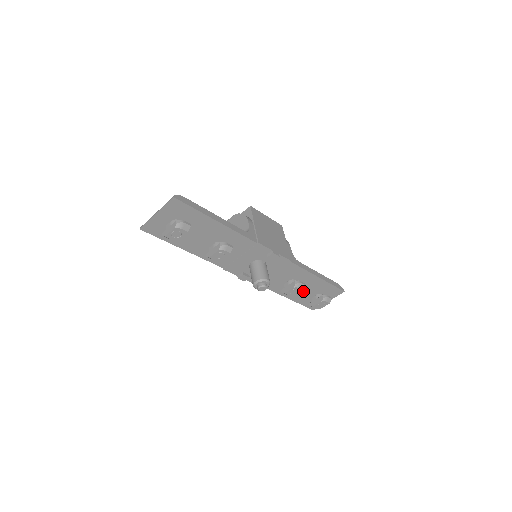
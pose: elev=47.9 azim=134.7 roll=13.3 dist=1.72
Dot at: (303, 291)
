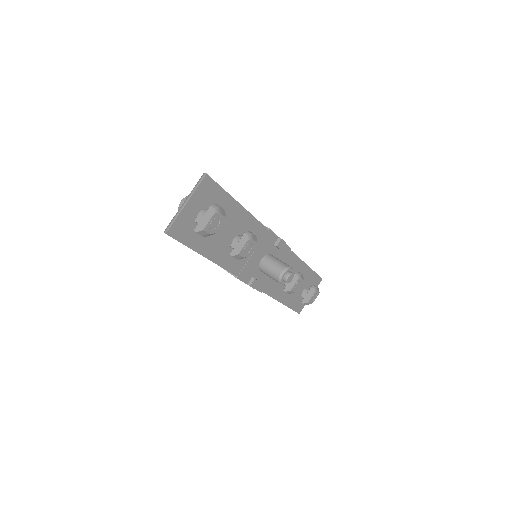
Dot at: occluded
